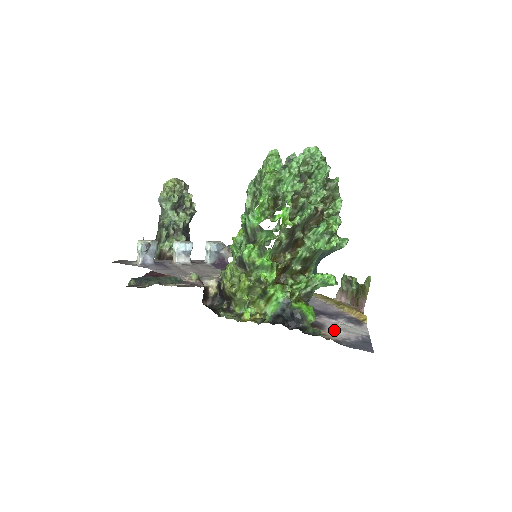
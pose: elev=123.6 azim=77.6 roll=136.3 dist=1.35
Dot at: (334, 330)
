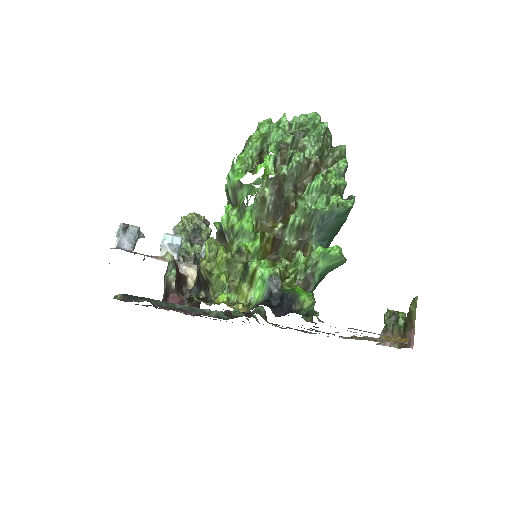
Dot at: occluded
